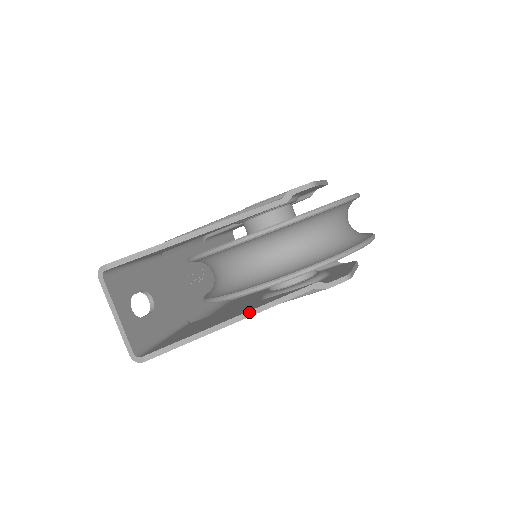
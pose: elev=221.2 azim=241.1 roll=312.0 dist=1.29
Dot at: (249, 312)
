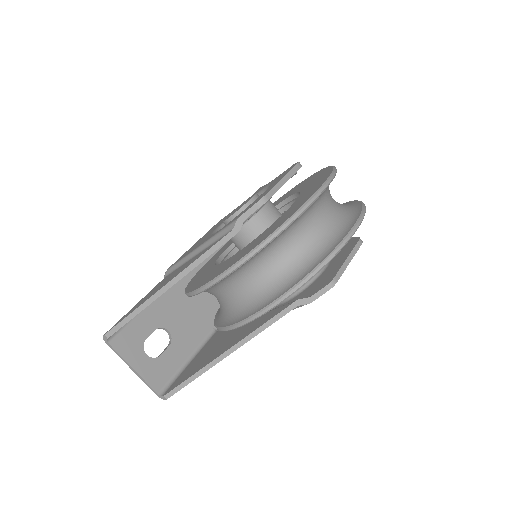
Dot at: (239, 343)
